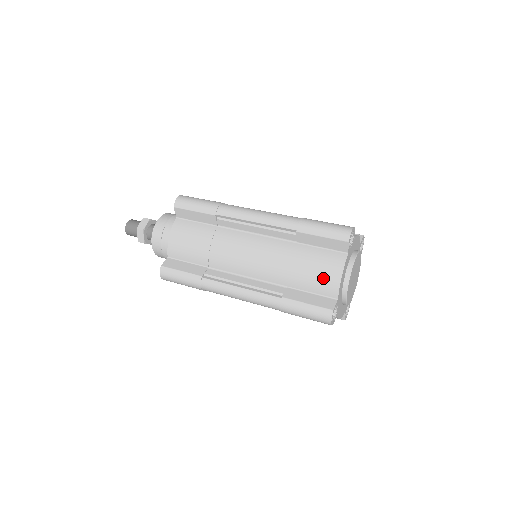
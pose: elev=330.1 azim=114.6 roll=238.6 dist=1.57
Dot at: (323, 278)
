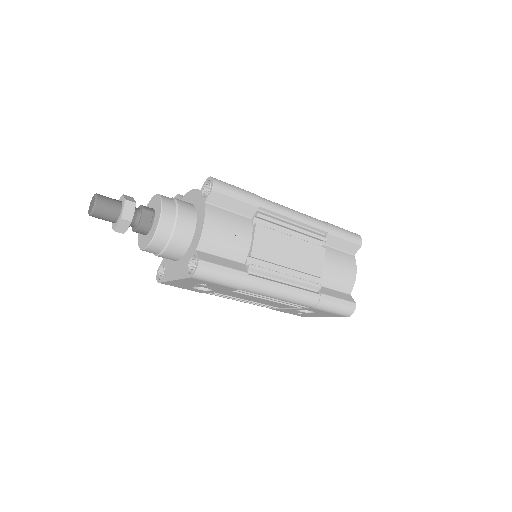
Dot at: occluded
